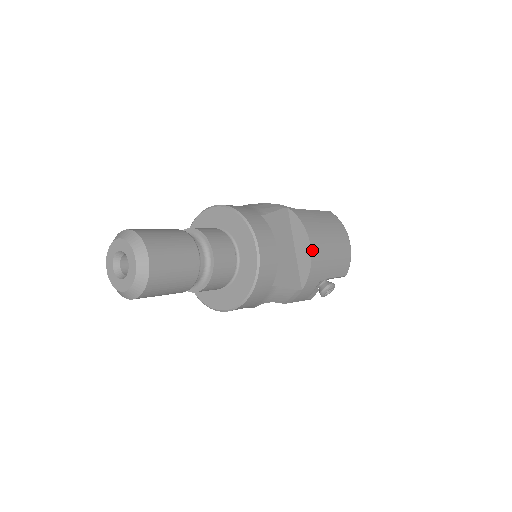
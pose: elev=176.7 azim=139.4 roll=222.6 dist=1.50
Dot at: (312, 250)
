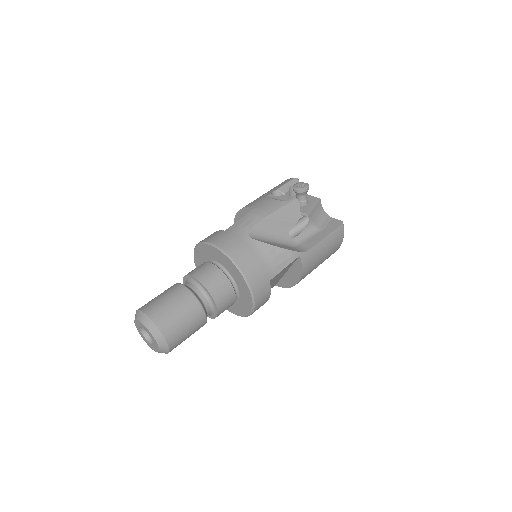
Dot at: occluded
